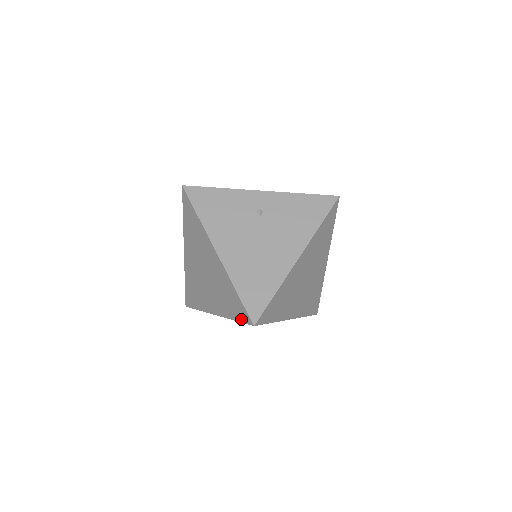
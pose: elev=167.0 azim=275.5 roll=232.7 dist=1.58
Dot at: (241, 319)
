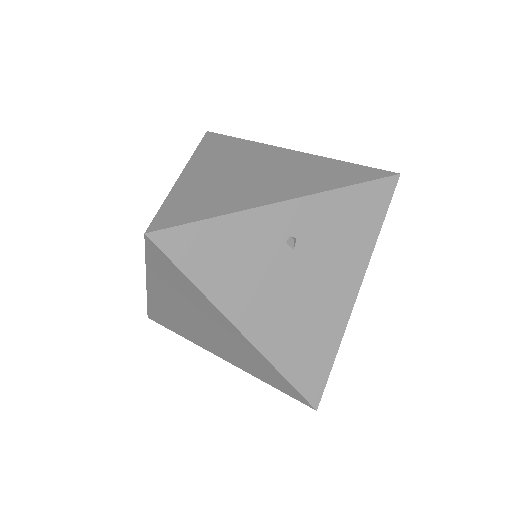
Dot at: (287, 393)
